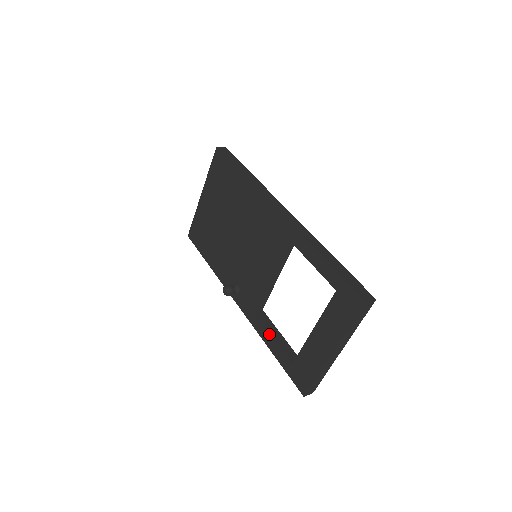
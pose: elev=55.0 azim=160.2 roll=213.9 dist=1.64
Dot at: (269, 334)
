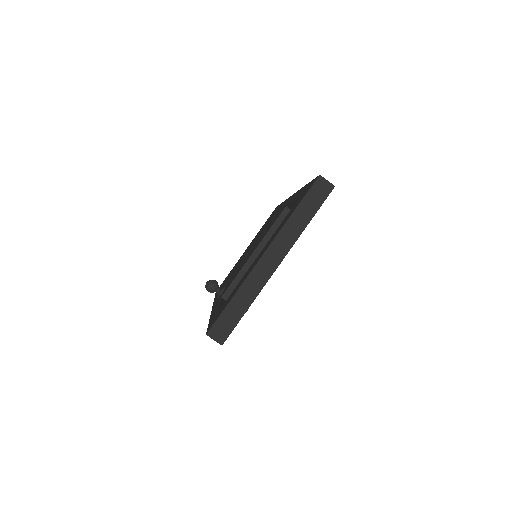
Dot at: occluded
